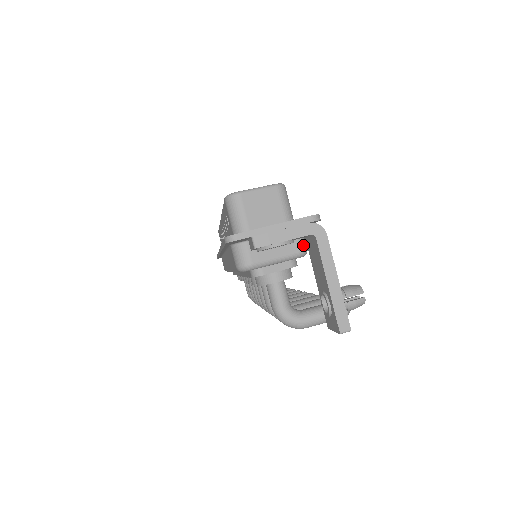
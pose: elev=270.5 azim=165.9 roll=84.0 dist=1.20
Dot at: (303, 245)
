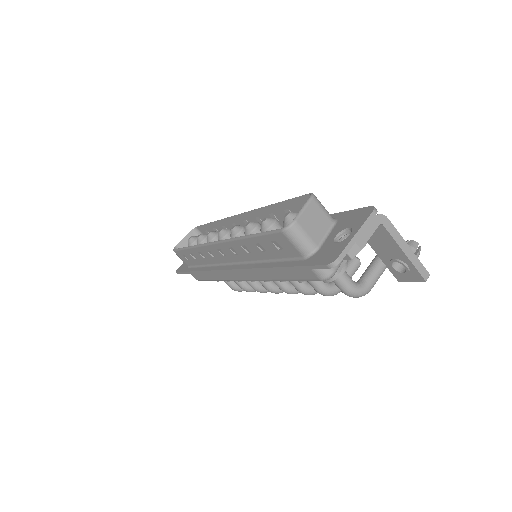
Dot at: occluded
